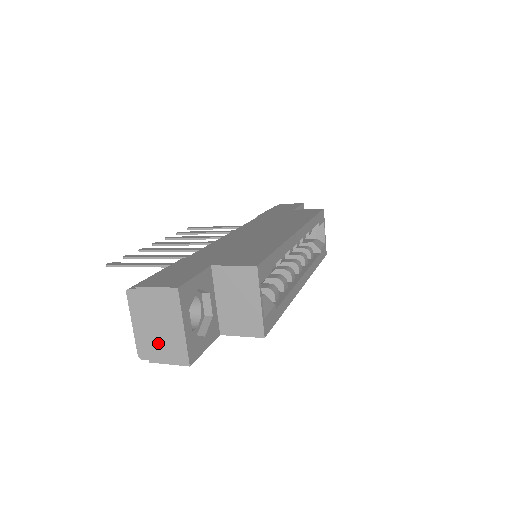
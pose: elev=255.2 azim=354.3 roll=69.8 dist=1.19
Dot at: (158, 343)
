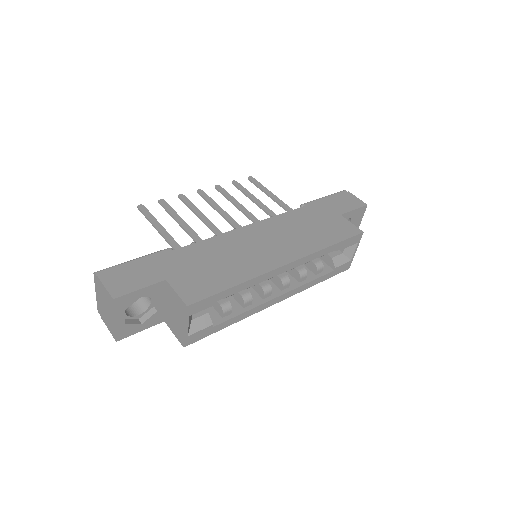
Dot at: (105, 314)
